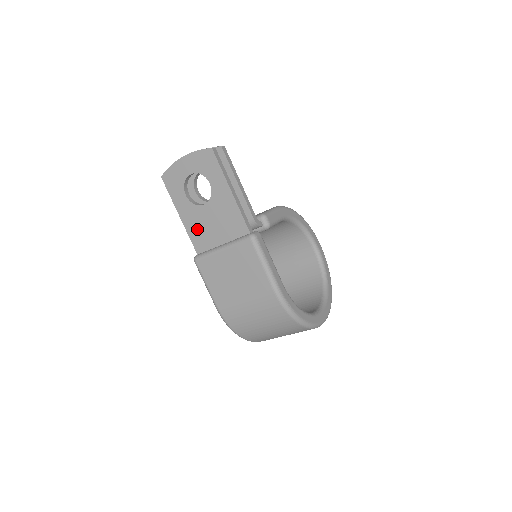
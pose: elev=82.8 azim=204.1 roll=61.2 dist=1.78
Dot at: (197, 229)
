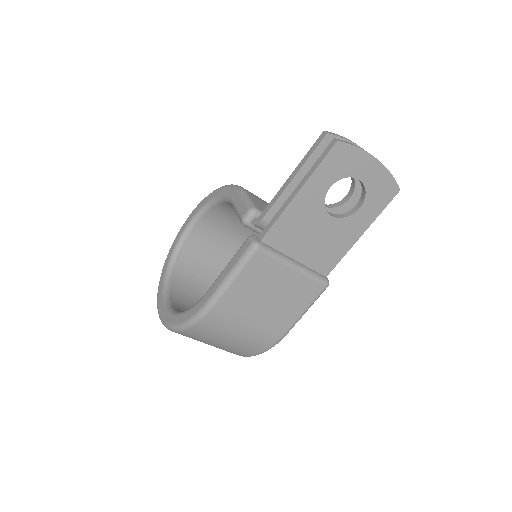
Dot at: (295, 223)
